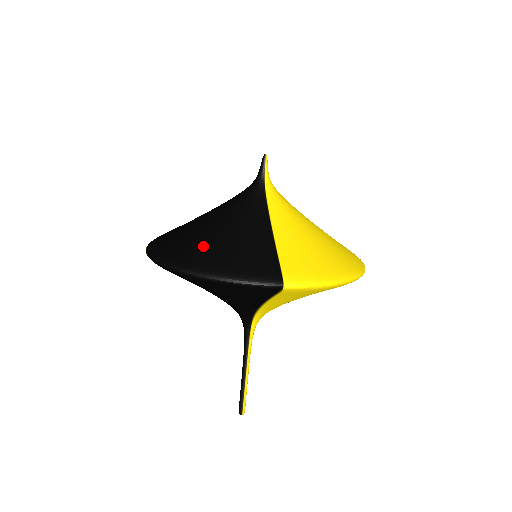
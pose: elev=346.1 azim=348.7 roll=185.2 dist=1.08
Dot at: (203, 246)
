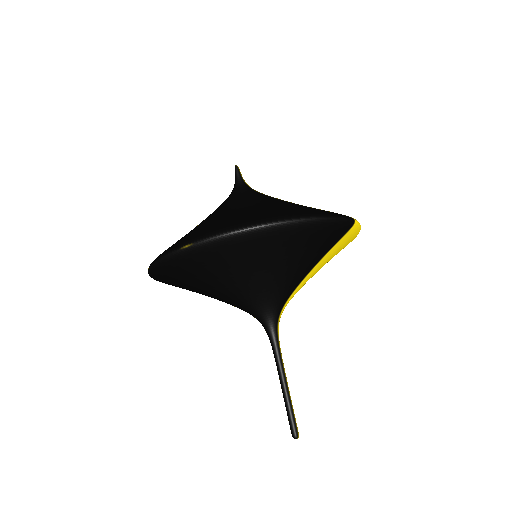
Dot at: (272, 210)
